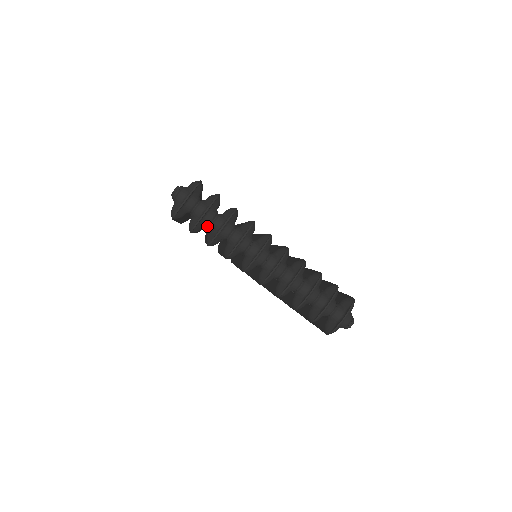
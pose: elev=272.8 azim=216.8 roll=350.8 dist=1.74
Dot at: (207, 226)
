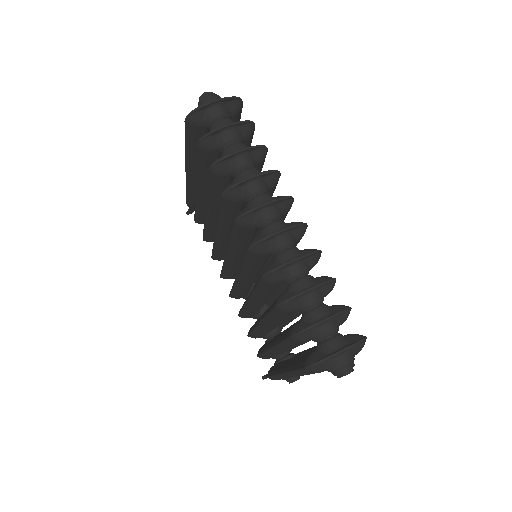
Dot at: occluded
